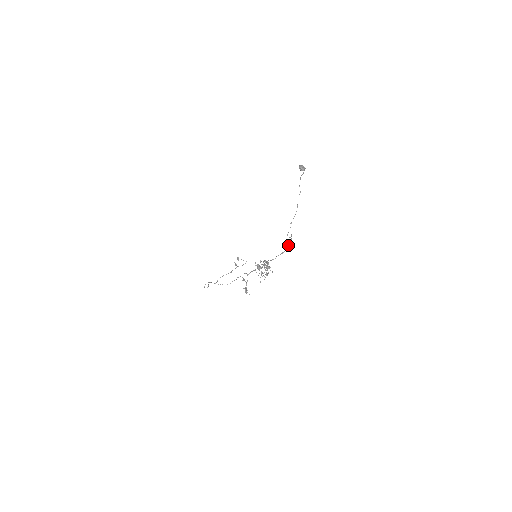
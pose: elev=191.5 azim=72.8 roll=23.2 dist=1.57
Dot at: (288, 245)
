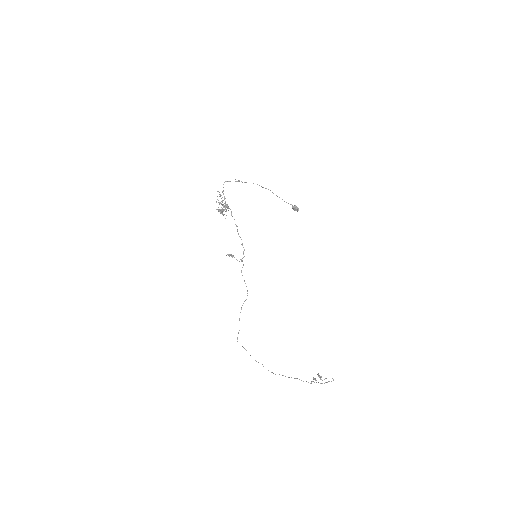
Dot at: occluded
